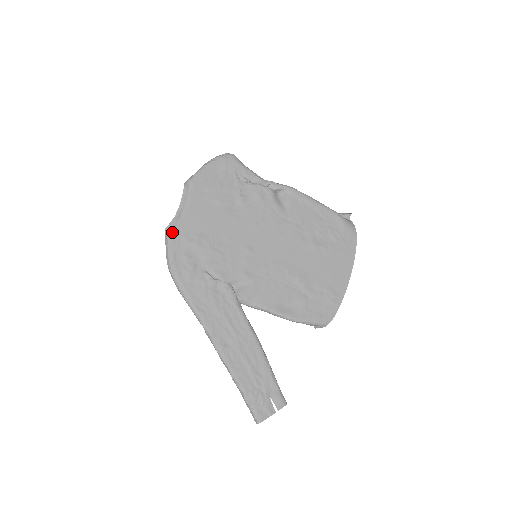
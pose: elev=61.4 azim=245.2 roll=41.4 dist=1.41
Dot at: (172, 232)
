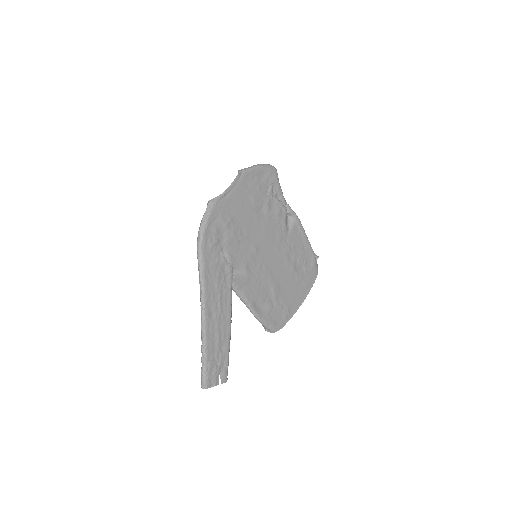
Dot at: (215, 205)
